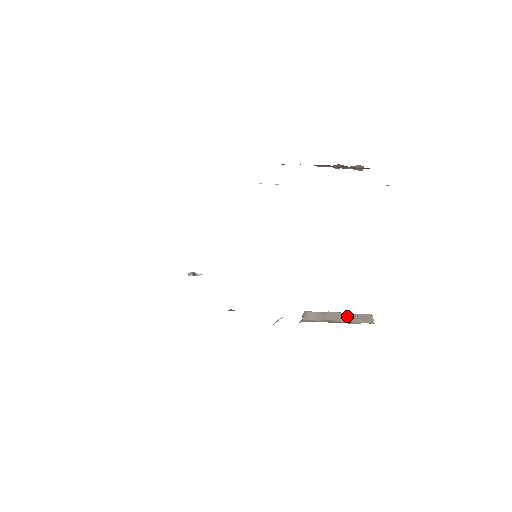
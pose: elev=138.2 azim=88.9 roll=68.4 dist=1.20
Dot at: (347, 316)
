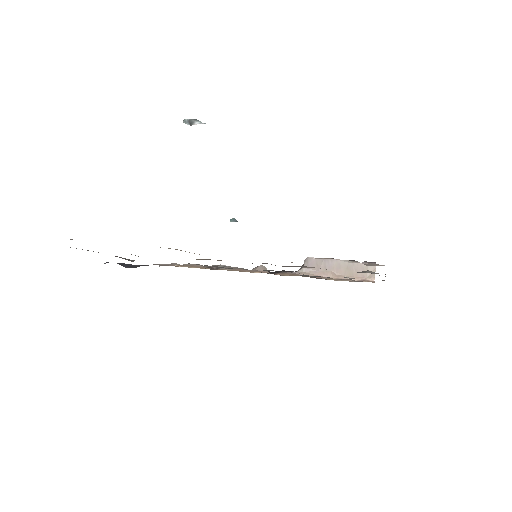
Dot at: (349, 267)
